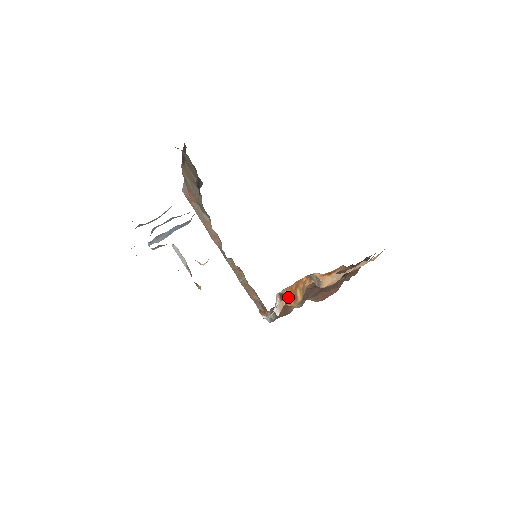
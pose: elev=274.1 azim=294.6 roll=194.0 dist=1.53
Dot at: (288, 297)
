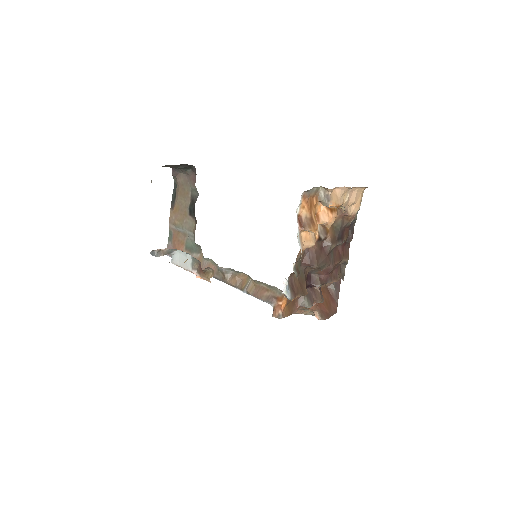
Dot at: (306, 220)
